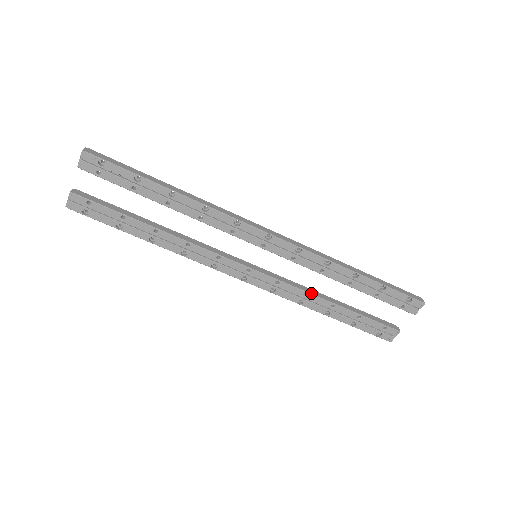
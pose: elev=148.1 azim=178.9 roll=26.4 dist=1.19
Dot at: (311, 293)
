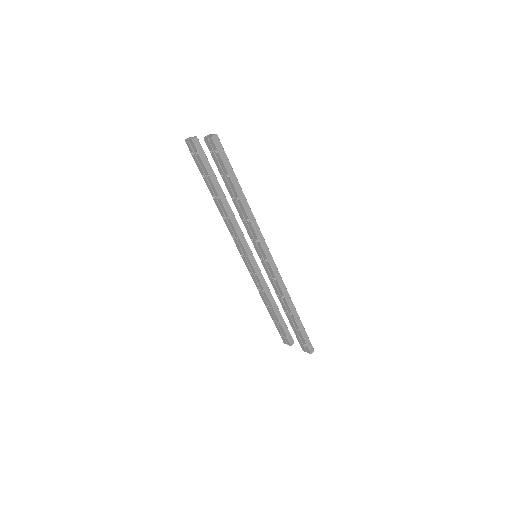
Dot at: (267, 293)
